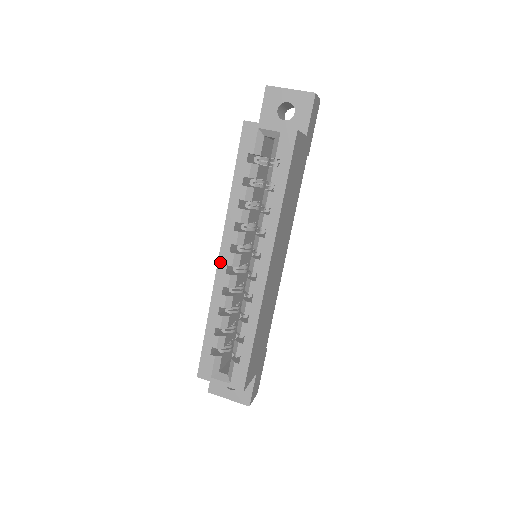
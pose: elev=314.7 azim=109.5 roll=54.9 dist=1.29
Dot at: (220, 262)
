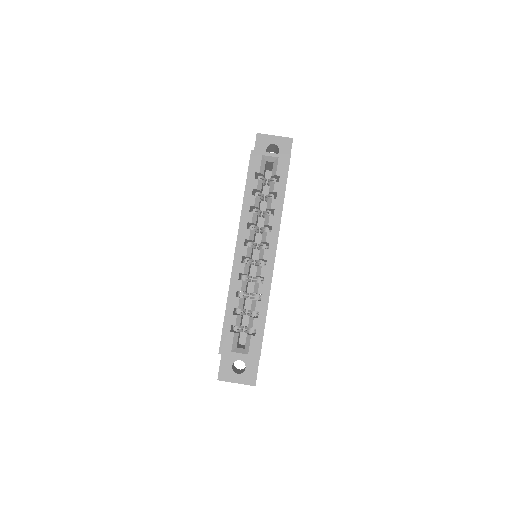
Dot at: (236, 254)
